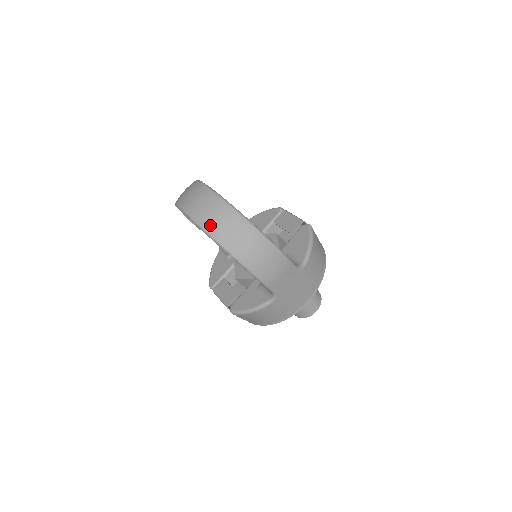
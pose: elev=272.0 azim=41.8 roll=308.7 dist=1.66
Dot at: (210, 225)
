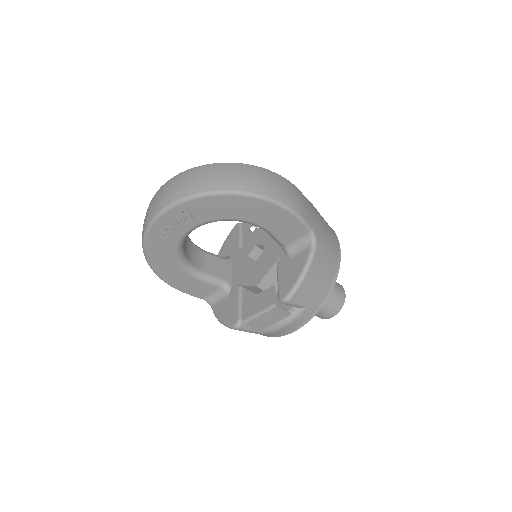
Dot at: (206, 185)
